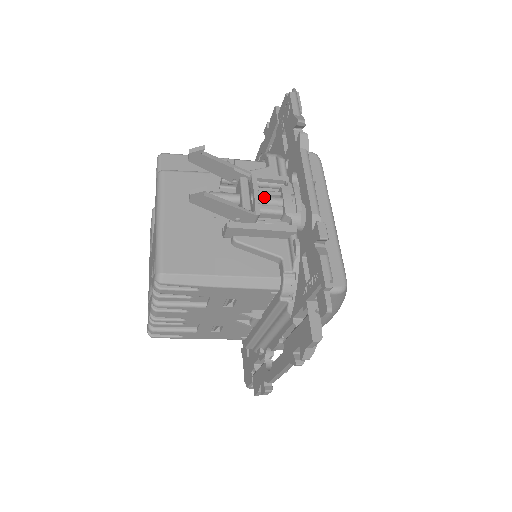
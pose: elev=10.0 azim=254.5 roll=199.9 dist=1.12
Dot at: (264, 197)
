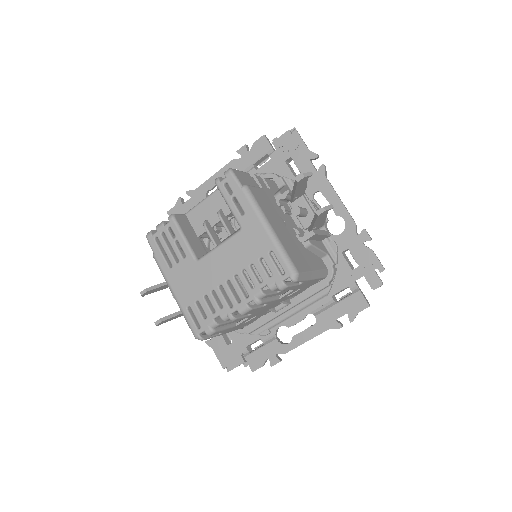
Dot at: occluded
